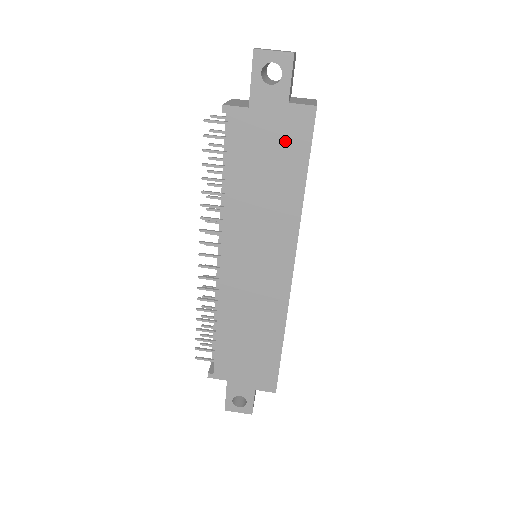
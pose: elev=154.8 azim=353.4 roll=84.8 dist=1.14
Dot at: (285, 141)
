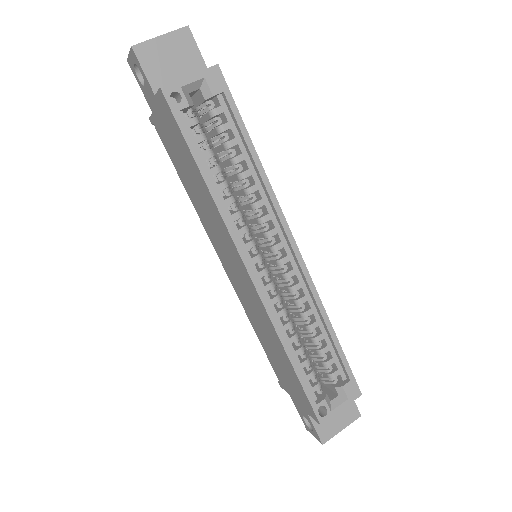
Dot at: (174, 134)
